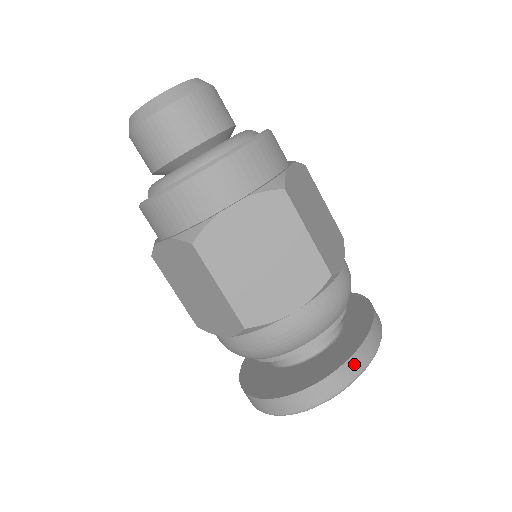
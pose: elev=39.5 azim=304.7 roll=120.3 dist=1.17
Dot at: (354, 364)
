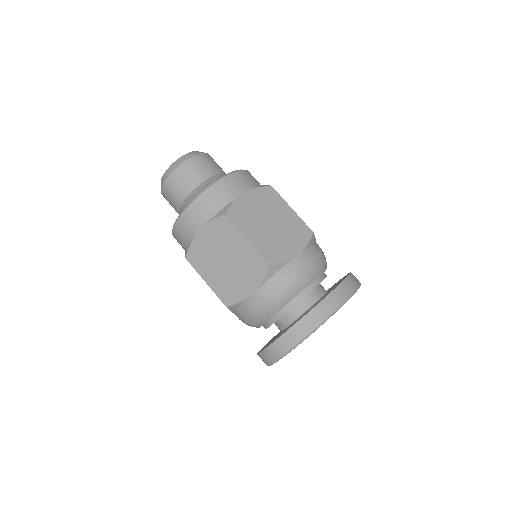
Dot at: (300, 327)
